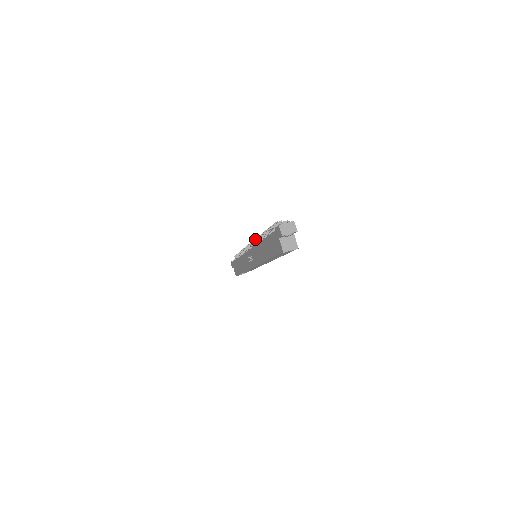
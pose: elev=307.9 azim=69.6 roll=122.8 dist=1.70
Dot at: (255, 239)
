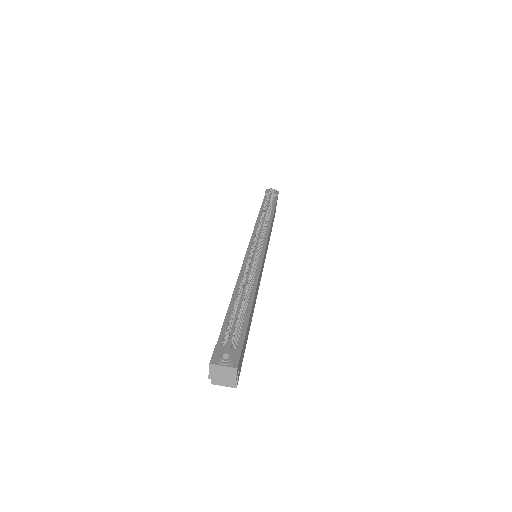
Dot at: (251, 253)
